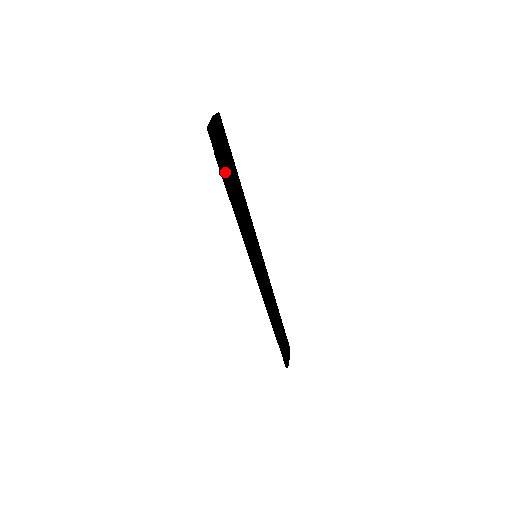
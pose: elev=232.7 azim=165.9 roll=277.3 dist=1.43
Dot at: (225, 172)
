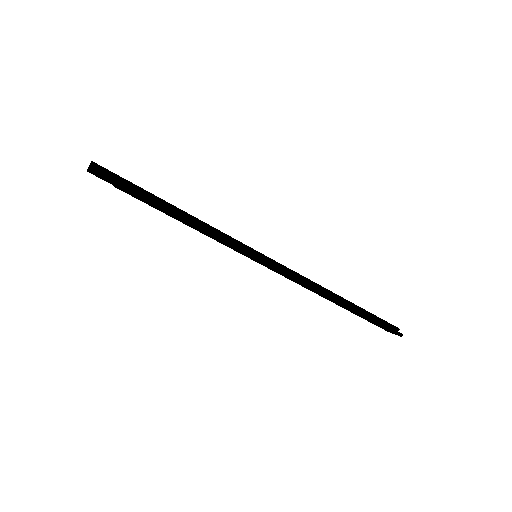
Dot at: (145, 190)
